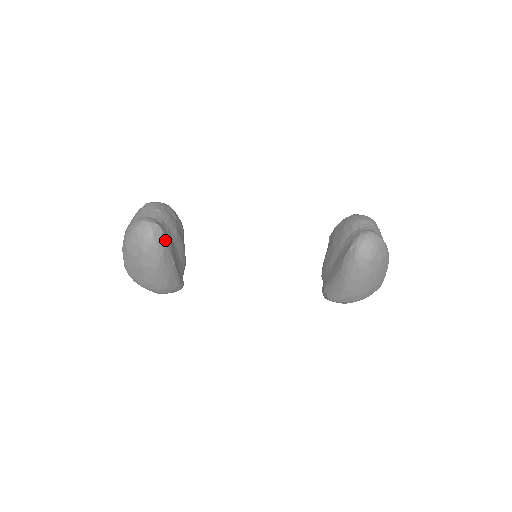
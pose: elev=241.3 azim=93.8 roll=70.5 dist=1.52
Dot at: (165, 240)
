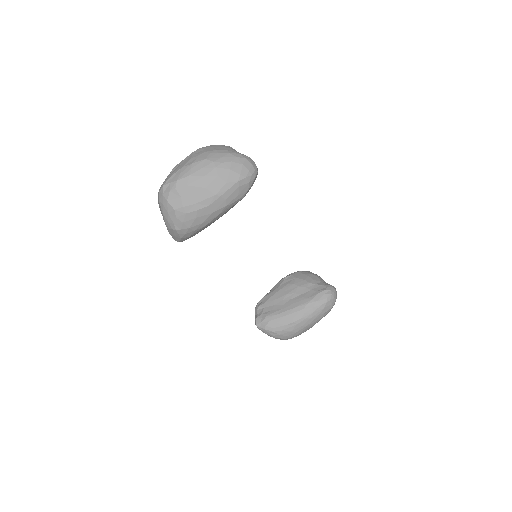
Dot at: (250, 188)
